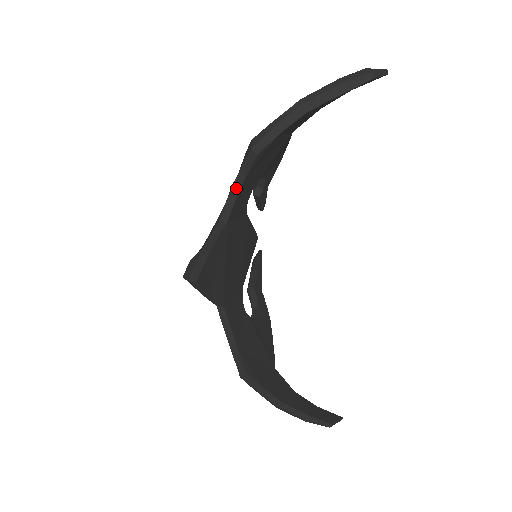
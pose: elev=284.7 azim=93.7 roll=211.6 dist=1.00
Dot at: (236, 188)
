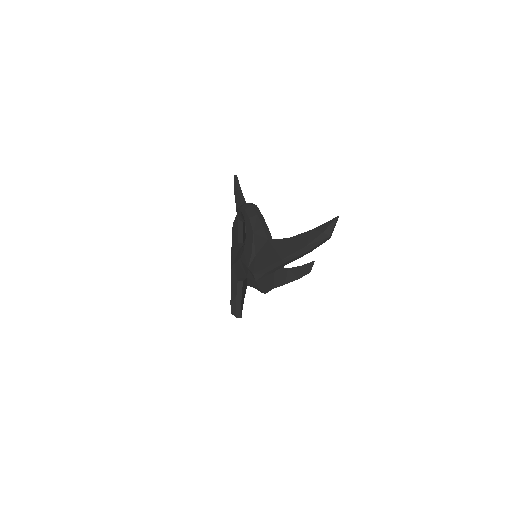
Dot at: occluded
